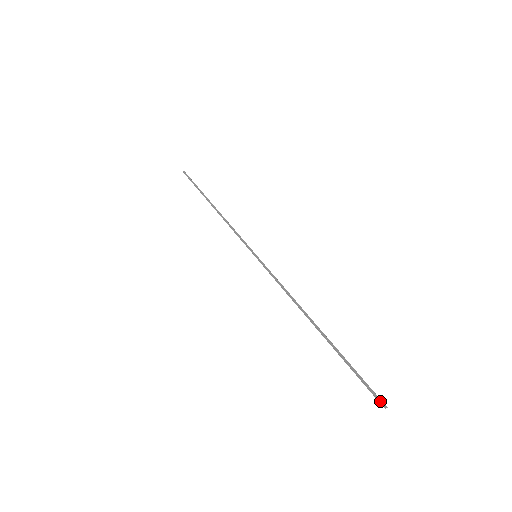
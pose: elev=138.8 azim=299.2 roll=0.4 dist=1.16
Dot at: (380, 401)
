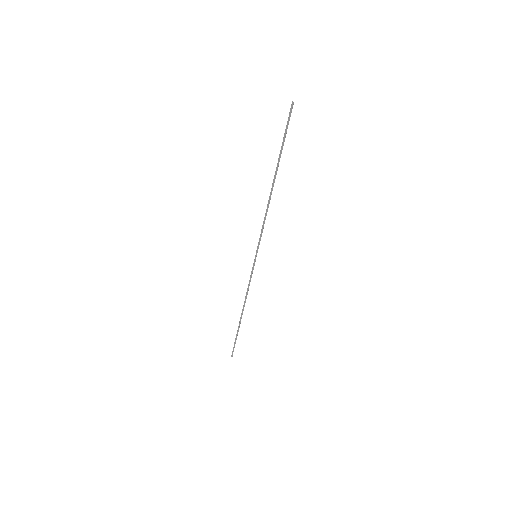
Dot at: (232, 354)
